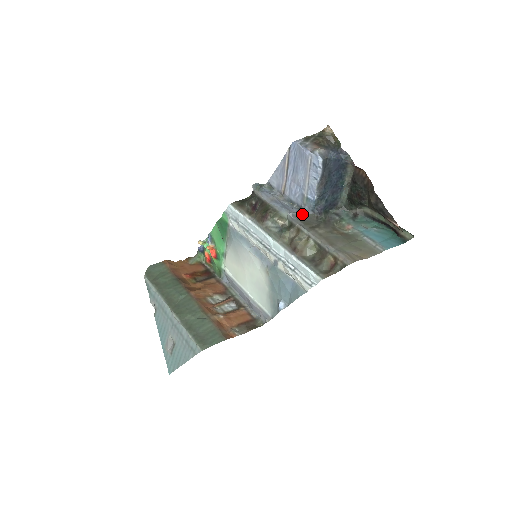
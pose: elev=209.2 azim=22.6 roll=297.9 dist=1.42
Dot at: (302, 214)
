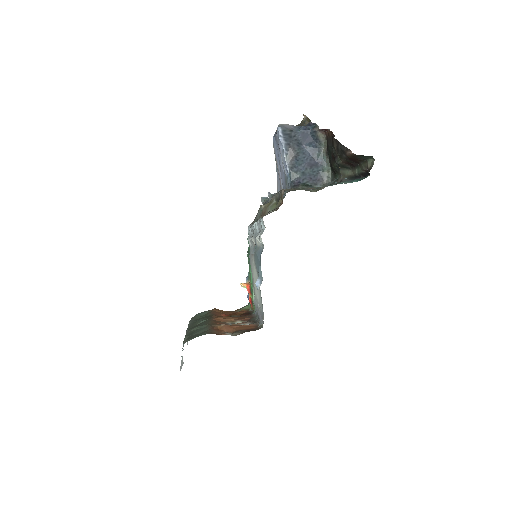
Dot at: occluded
